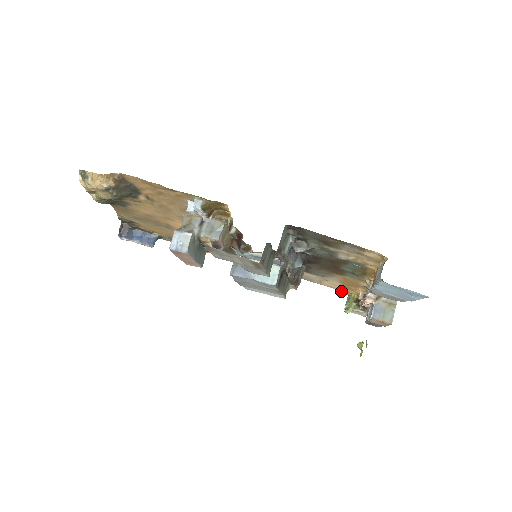
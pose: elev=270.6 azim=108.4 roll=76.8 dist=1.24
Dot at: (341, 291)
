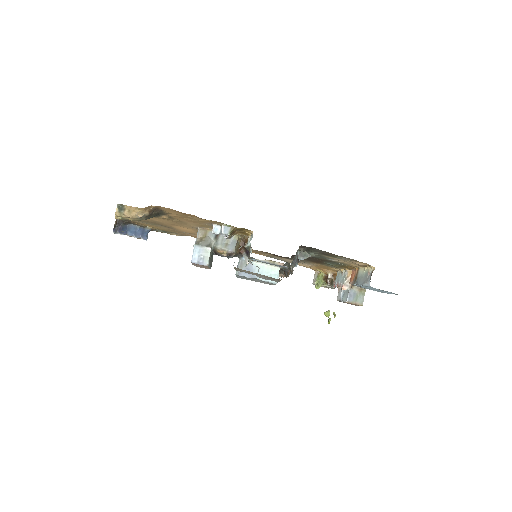
Dot at: (310, 268)
